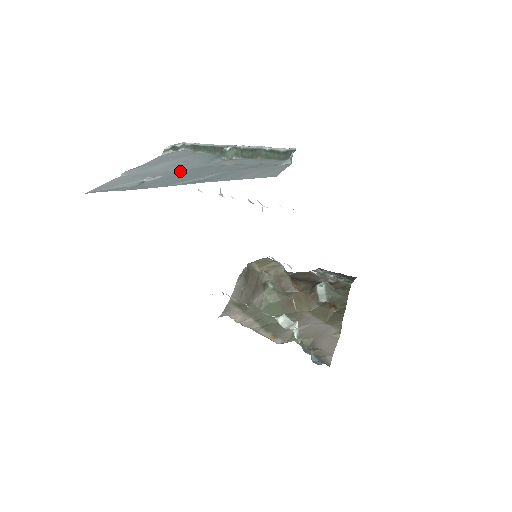
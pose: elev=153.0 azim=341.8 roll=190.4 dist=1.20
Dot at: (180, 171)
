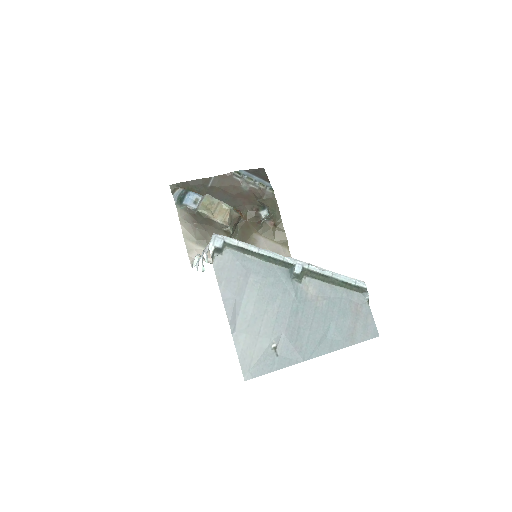
Dot at: (286, 319)
